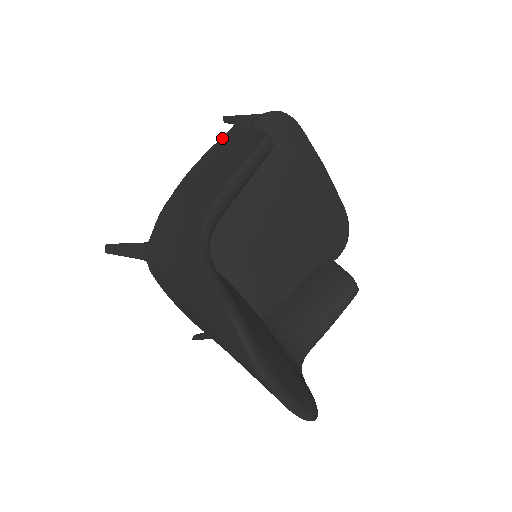
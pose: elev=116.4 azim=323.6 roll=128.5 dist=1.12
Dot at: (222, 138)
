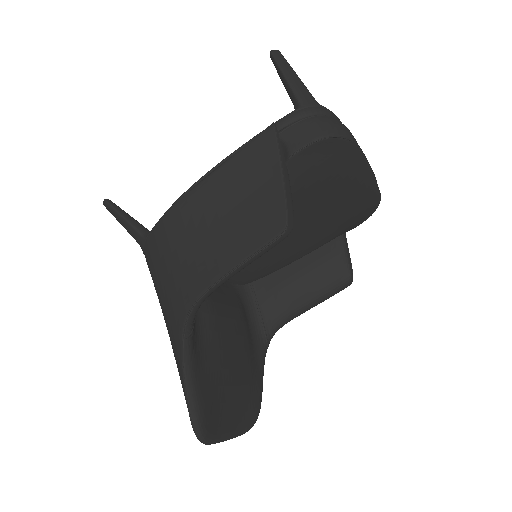
Dot at: (248, 145)
